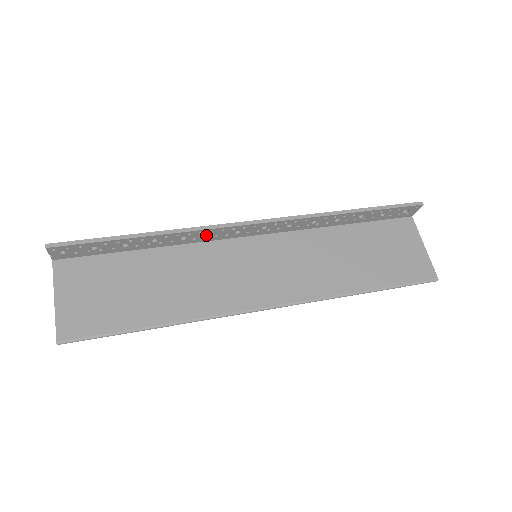
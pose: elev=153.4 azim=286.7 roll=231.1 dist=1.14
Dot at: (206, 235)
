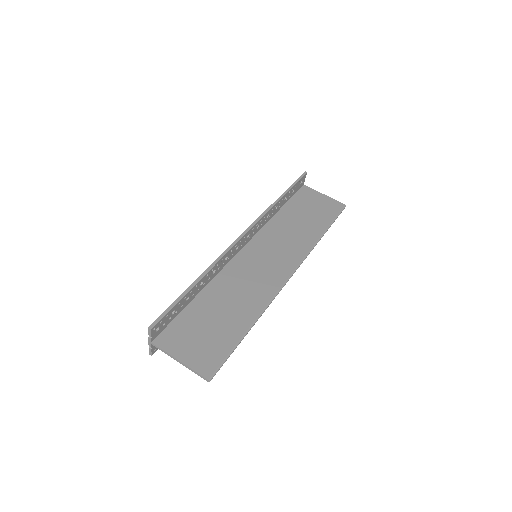
Dot at: (224, 261)
